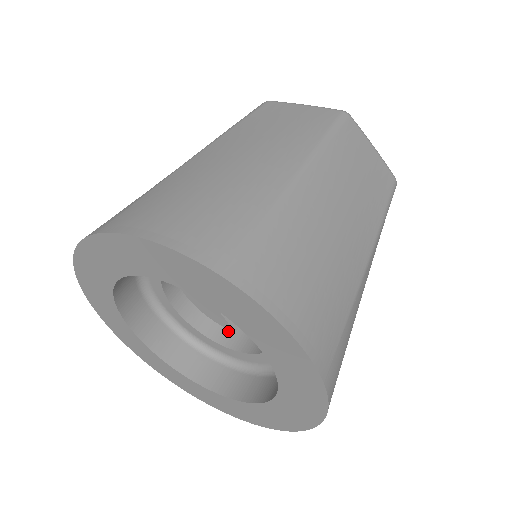
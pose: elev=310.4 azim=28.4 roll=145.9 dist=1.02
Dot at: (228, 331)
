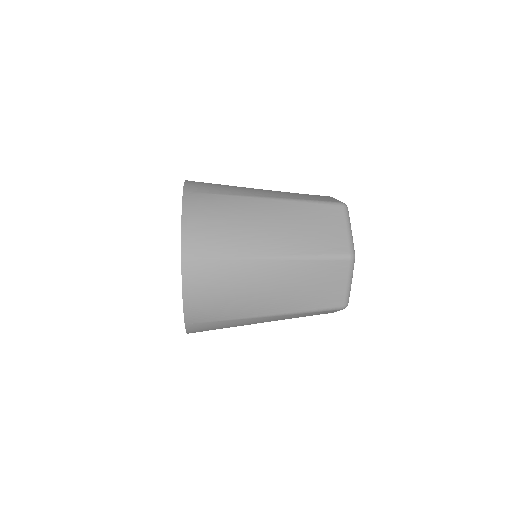
Dot at: occluded
